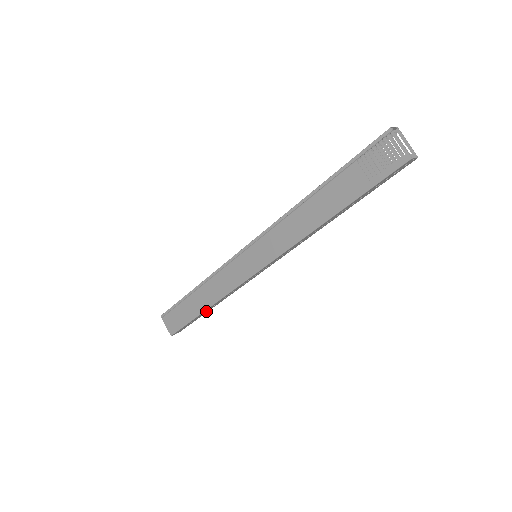
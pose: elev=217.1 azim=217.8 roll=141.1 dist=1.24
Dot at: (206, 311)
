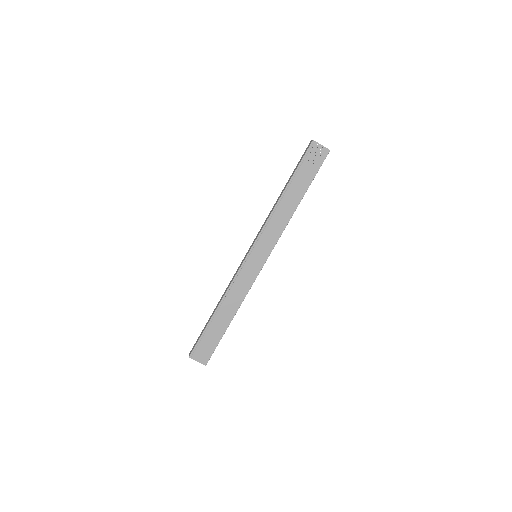
Dot at: occluded
